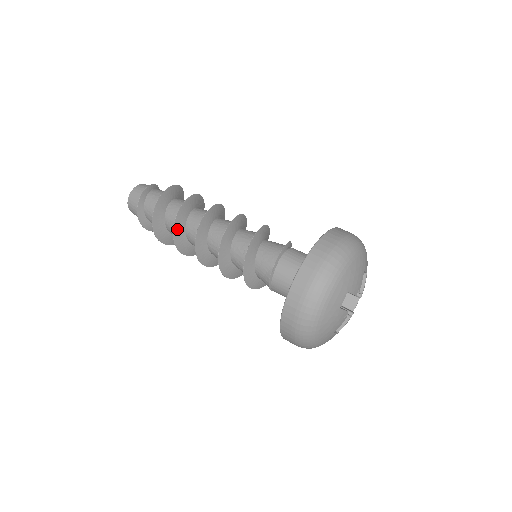
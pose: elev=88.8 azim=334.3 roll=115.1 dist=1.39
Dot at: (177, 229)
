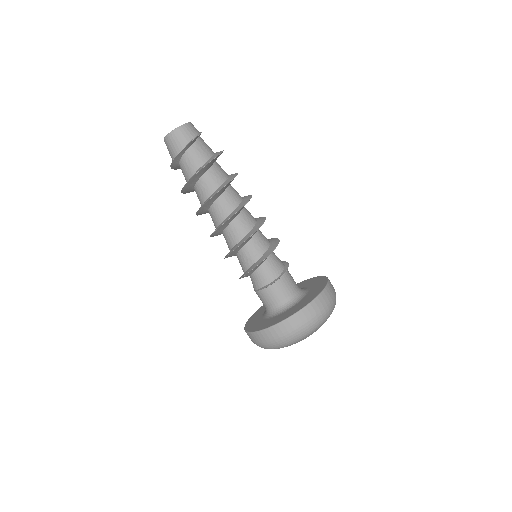
Dot at: (211, 199)
